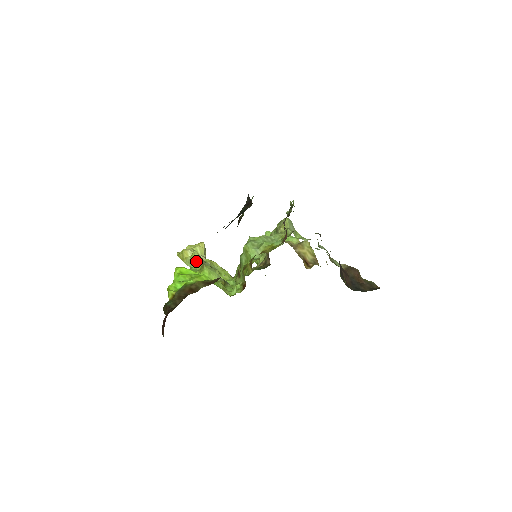
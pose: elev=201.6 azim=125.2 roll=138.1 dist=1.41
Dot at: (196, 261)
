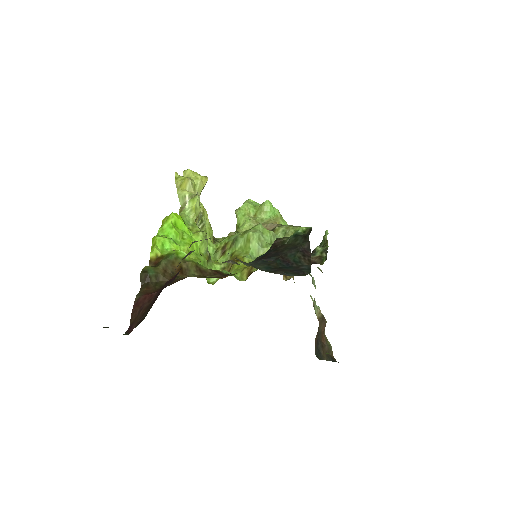
Dot at: (194, 212)
